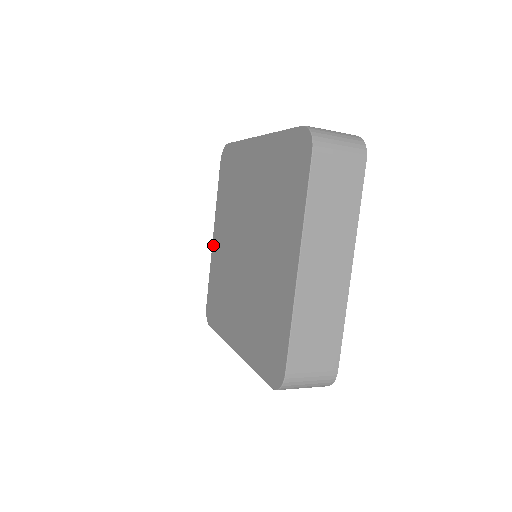
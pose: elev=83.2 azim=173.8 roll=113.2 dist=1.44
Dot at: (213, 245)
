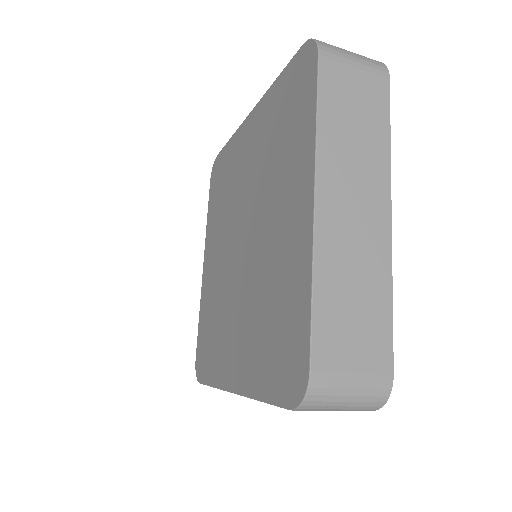
Dot at: (203, 277)
